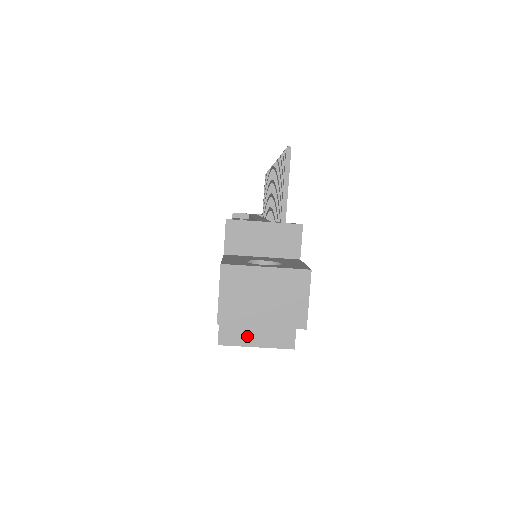
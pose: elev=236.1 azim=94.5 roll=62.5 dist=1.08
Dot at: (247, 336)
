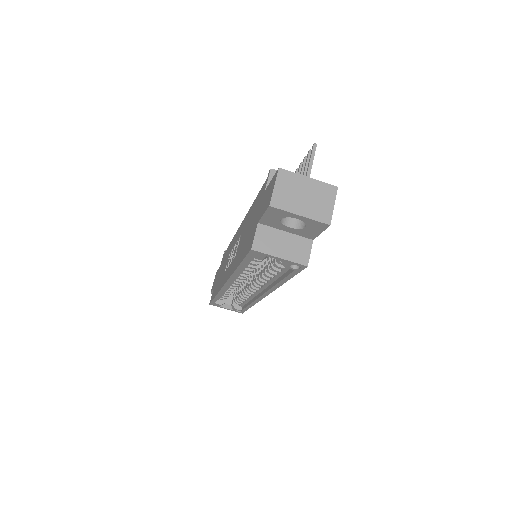
Dot at: (274, 248)
